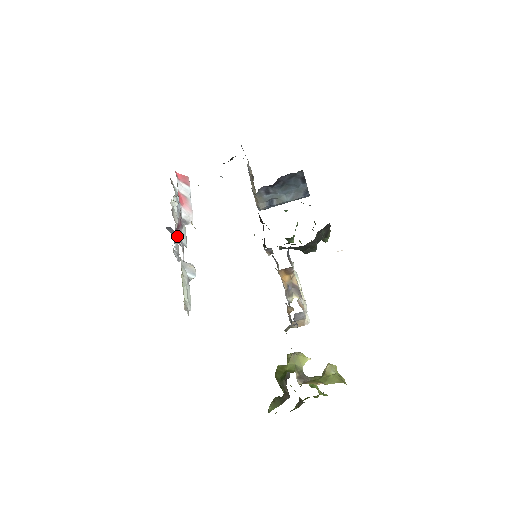
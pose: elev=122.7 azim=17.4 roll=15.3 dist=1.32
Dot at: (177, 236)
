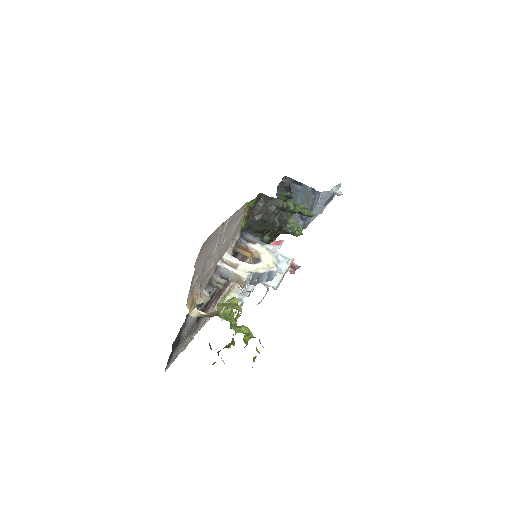
Dot at: occluded
